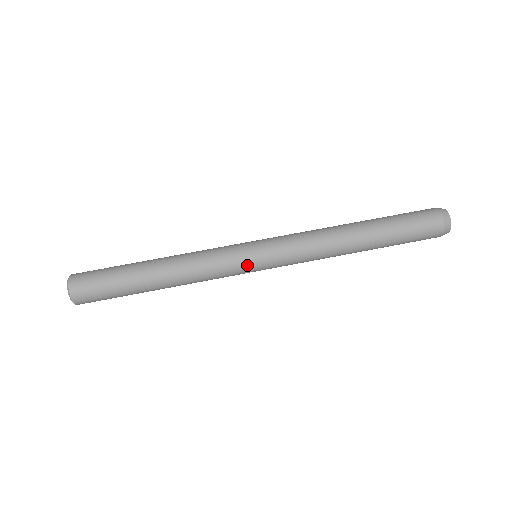
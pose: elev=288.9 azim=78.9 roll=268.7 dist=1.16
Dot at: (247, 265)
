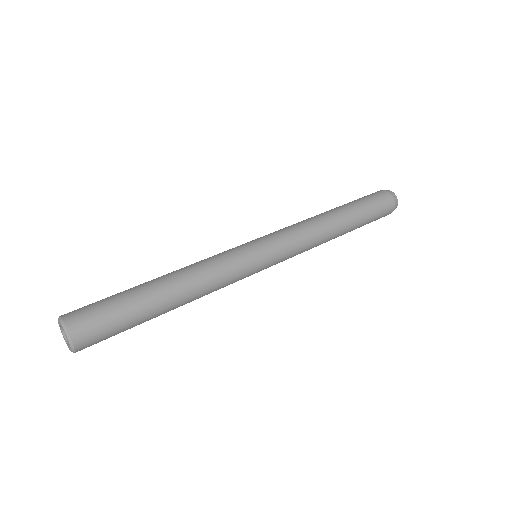
Dot at: (256, 268)
